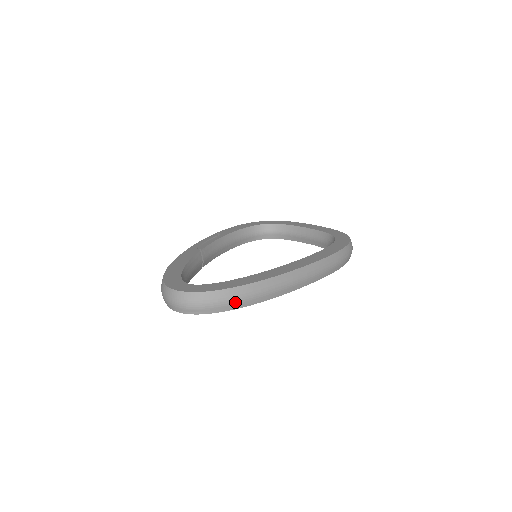
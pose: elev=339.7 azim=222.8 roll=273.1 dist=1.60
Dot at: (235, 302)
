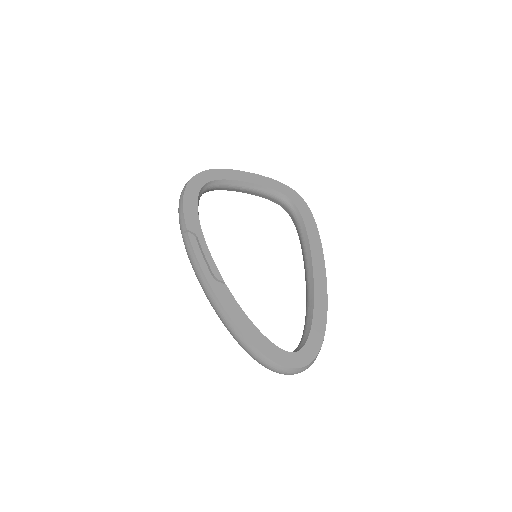
Dot at: occluded
